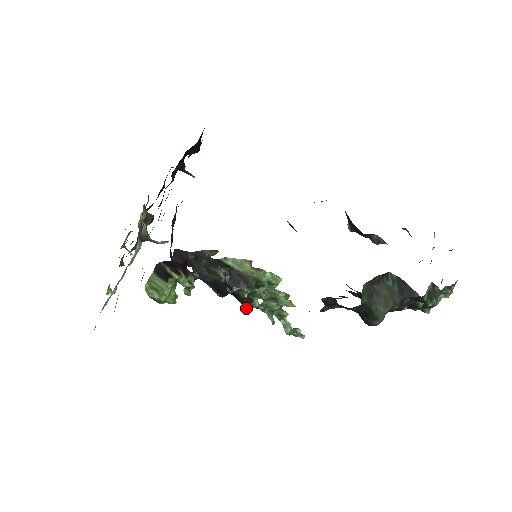
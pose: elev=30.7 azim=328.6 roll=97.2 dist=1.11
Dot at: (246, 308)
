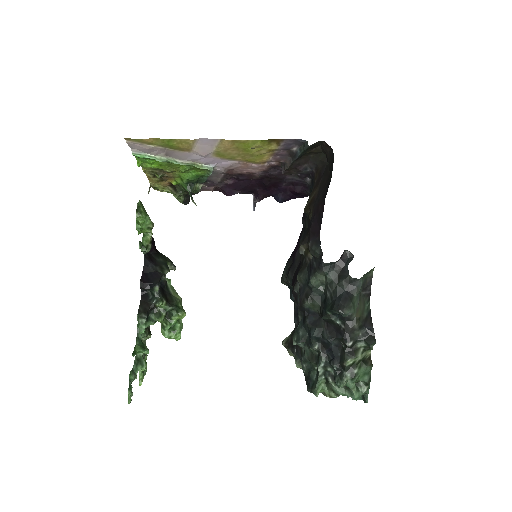
Dot at: (137, 316)
